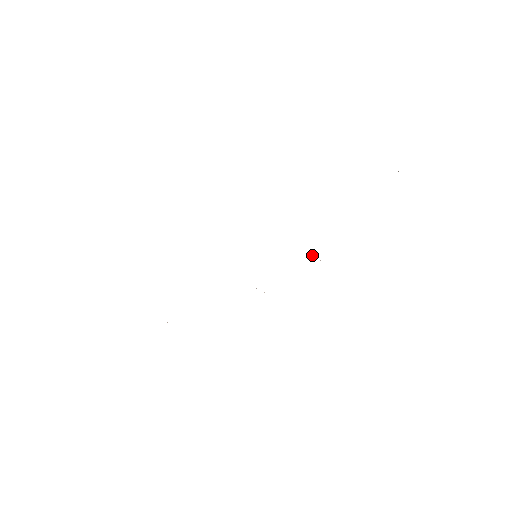
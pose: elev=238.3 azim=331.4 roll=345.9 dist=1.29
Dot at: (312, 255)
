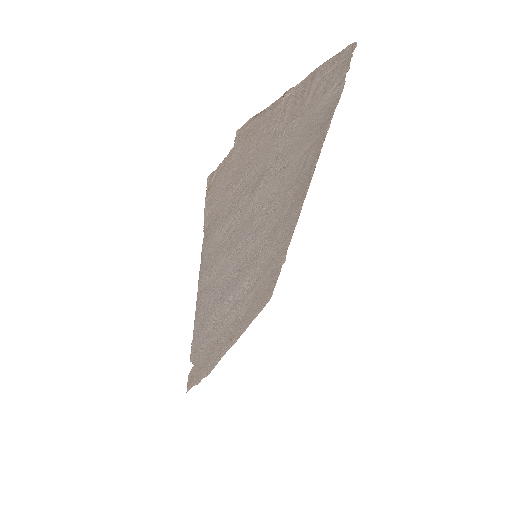
Dot at: (249, 218)
